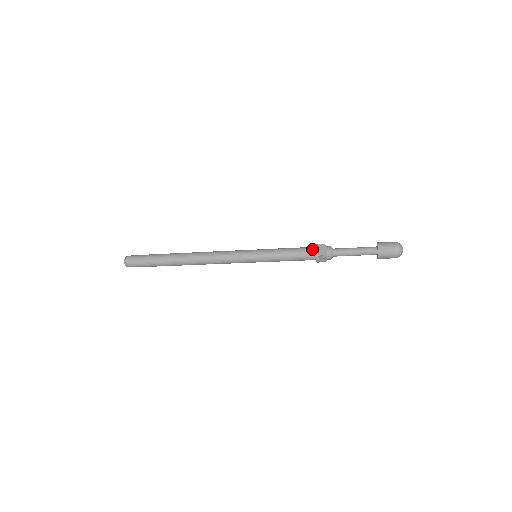
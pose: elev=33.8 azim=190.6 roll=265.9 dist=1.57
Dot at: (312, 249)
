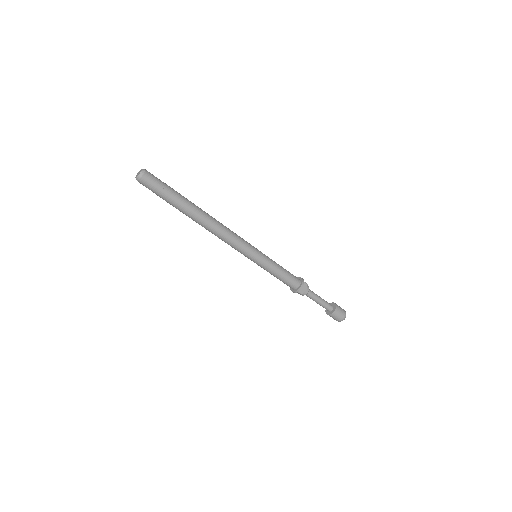
Dot at: (298, 283)
